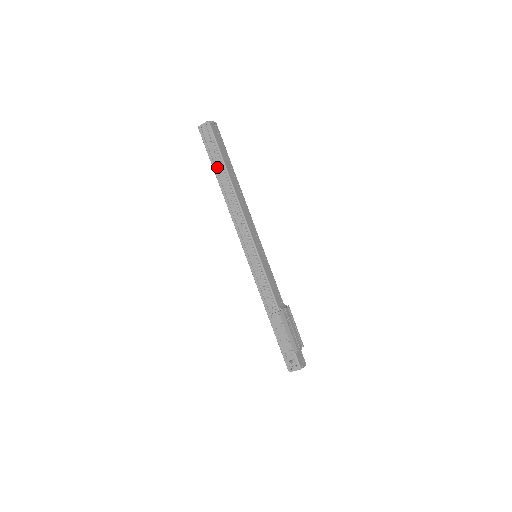
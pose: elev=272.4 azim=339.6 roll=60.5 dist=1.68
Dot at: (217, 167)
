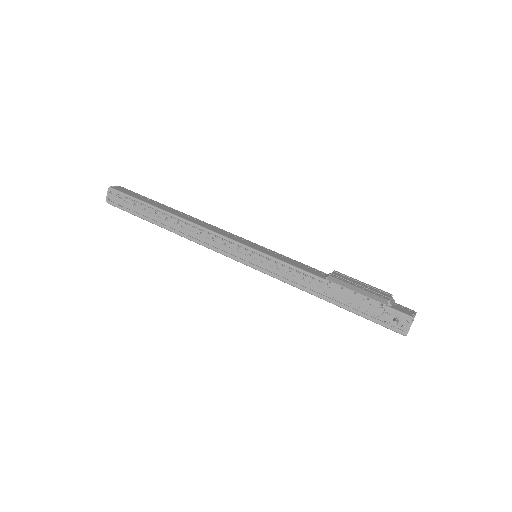
Dot at: (149, 216)
